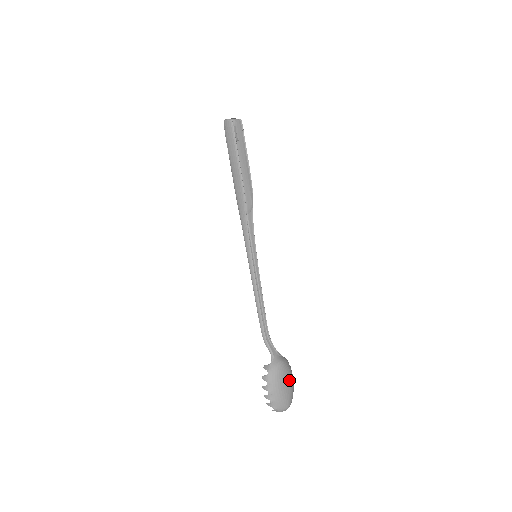
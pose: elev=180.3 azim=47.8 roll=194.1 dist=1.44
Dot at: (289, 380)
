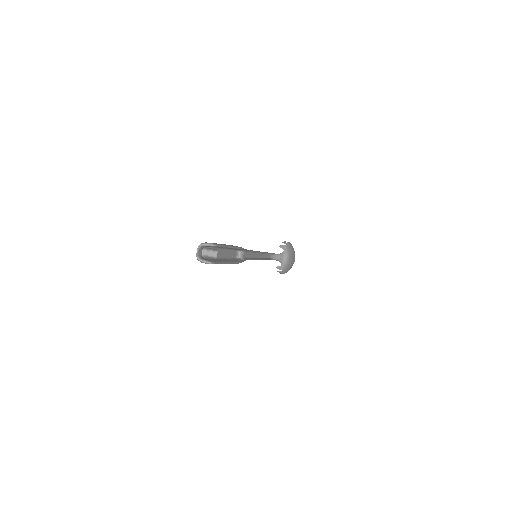
Dot at: (293, 255)
